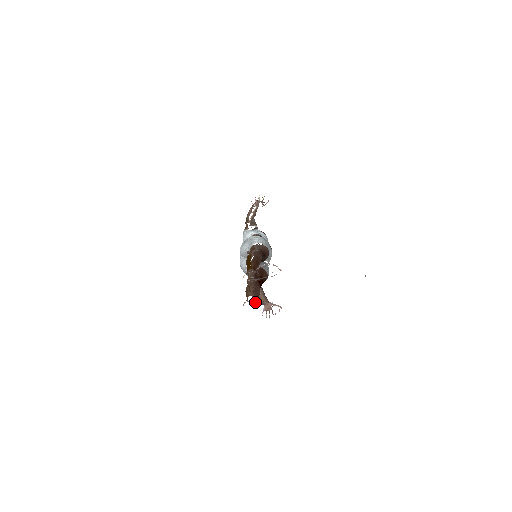
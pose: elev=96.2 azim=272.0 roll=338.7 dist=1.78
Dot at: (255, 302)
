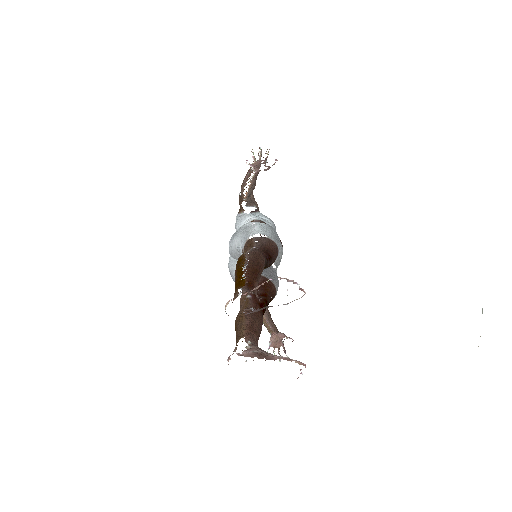
Dot at: (251, 355)
